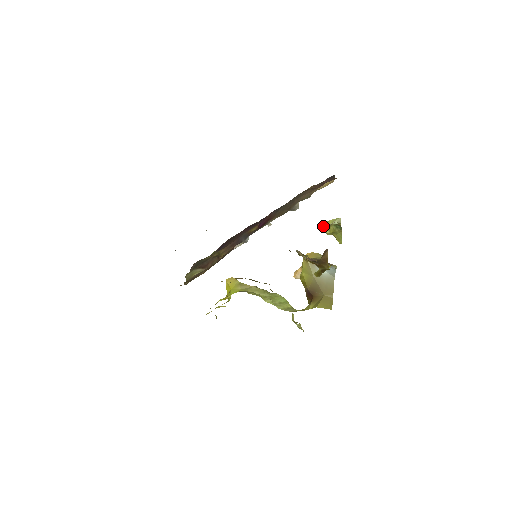
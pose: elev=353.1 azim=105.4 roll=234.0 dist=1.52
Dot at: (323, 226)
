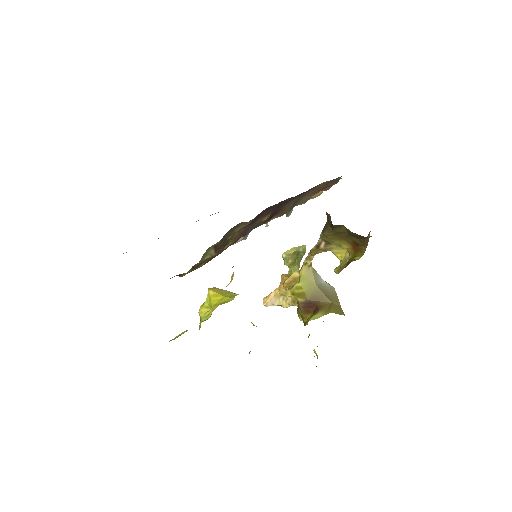
Dot at: (285, 254)
